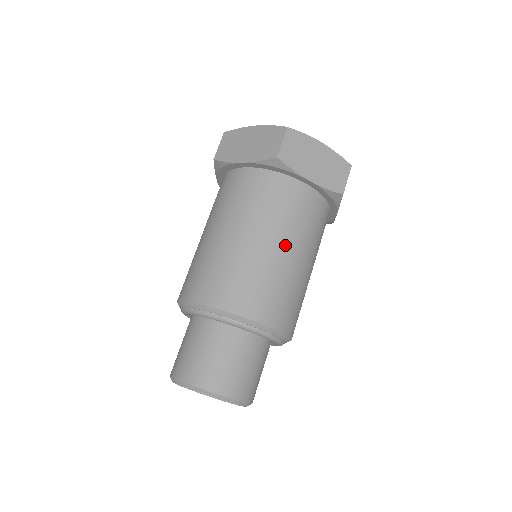
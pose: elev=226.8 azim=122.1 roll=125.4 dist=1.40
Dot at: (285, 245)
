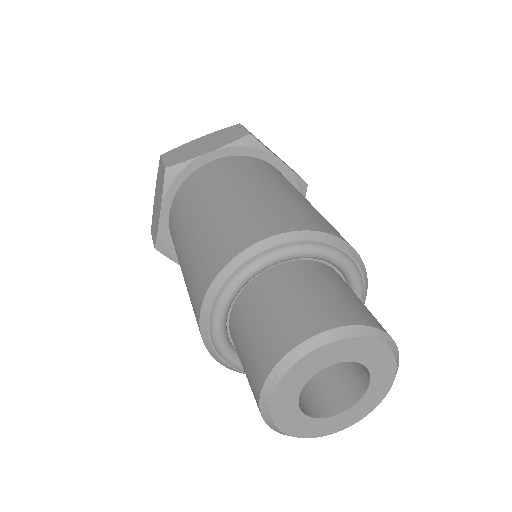
Dot at: (231, 191)
